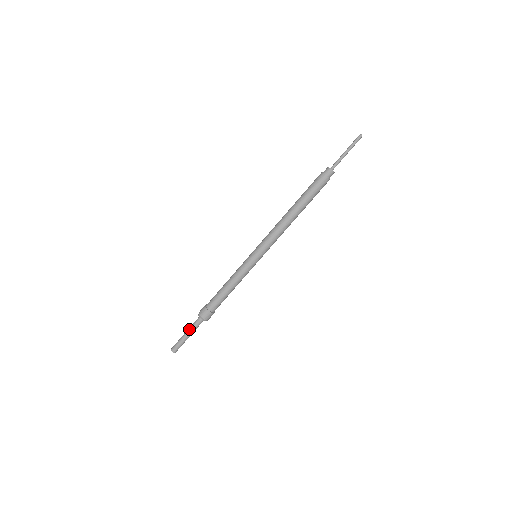
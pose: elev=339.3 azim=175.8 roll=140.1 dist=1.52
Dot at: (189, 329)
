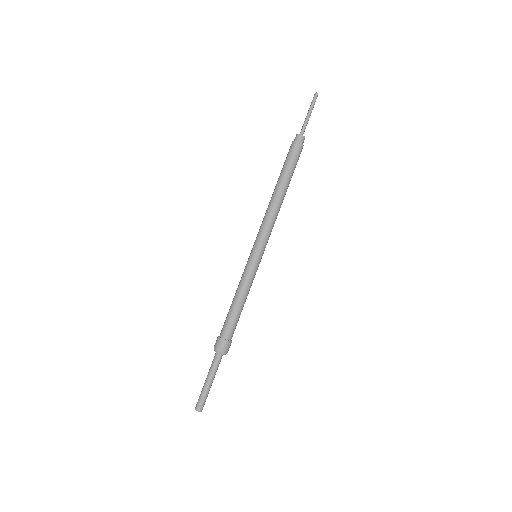
Dot at: (208, 373)
